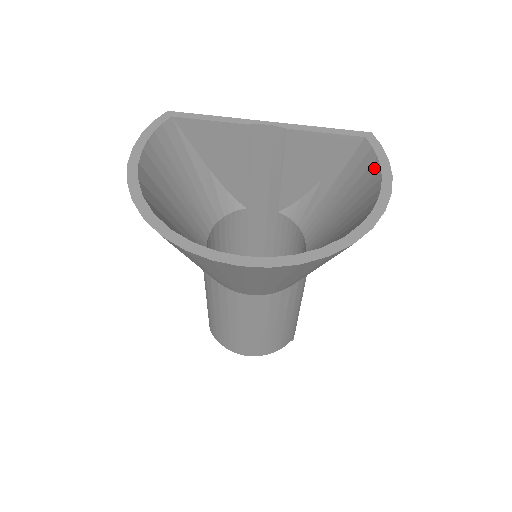
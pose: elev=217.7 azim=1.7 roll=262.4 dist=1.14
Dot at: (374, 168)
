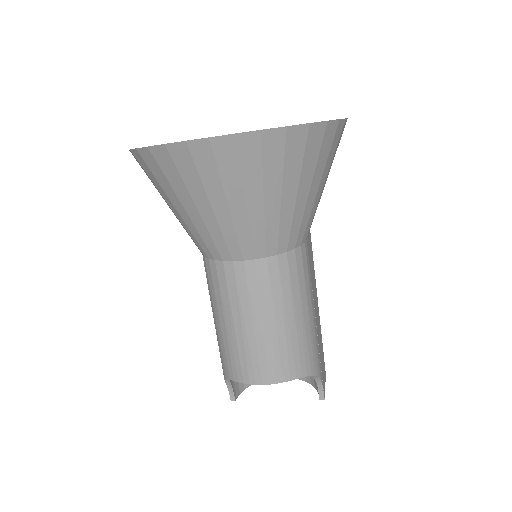
Dot at: occluded
